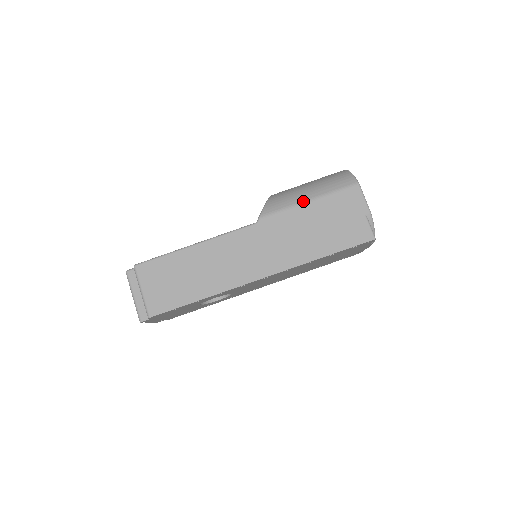
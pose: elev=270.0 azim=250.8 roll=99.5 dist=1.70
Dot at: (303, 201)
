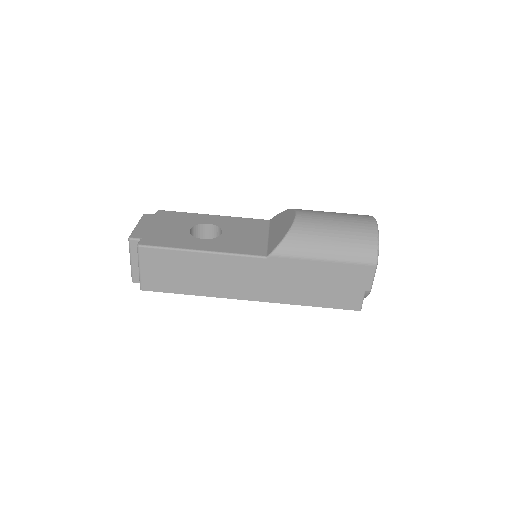
Dot at: (318, 258)
